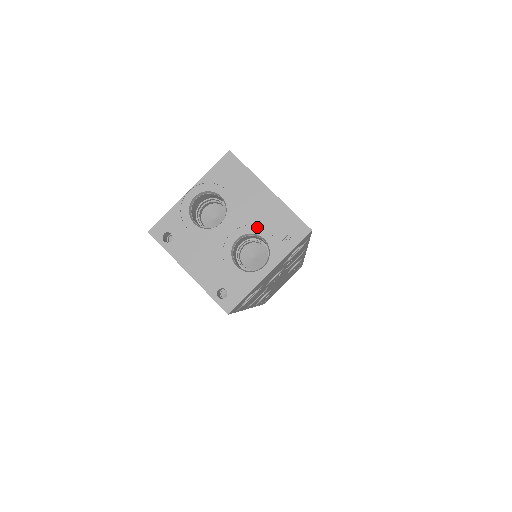
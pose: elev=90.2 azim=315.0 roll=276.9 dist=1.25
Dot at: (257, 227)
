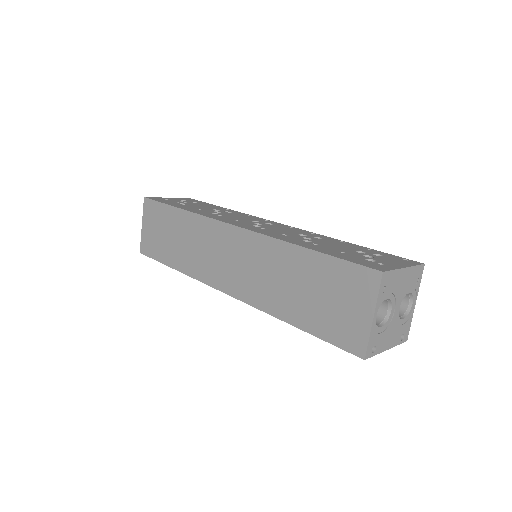
Dot at: (405, 292)
